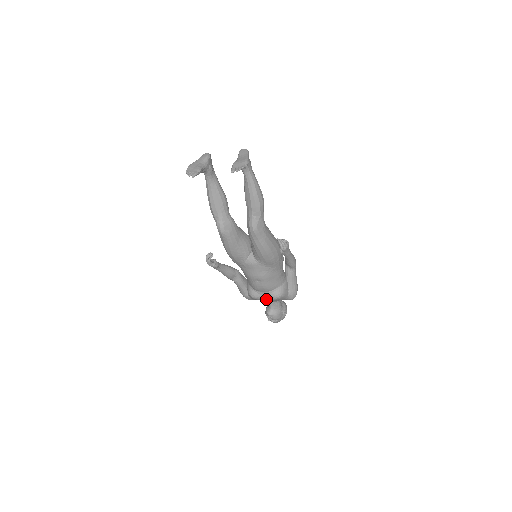
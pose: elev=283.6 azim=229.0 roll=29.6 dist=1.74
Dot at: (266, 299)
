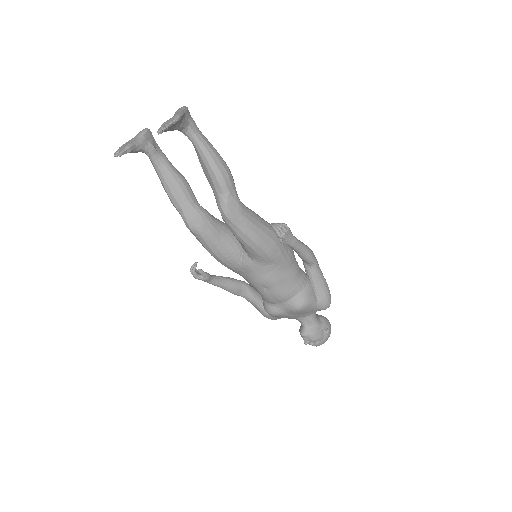
Dot at: (289, 313)
